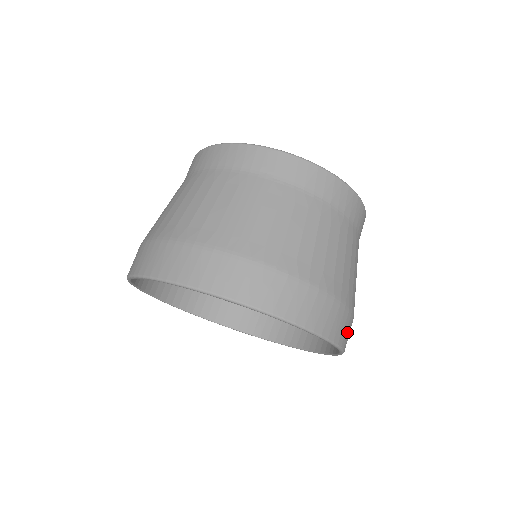
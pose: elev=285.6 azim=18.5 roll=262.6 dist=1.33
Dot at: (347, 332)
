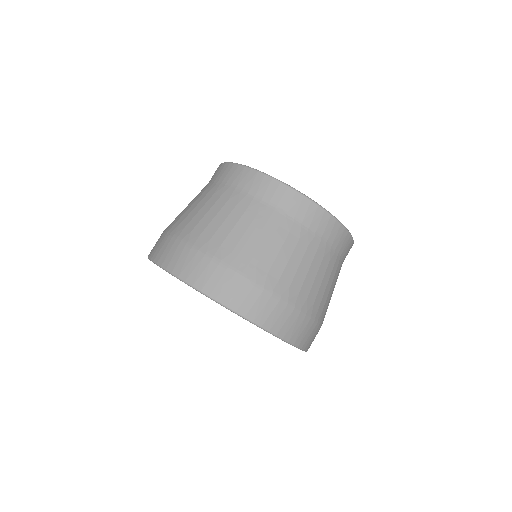
Dot at: (313, 339)
